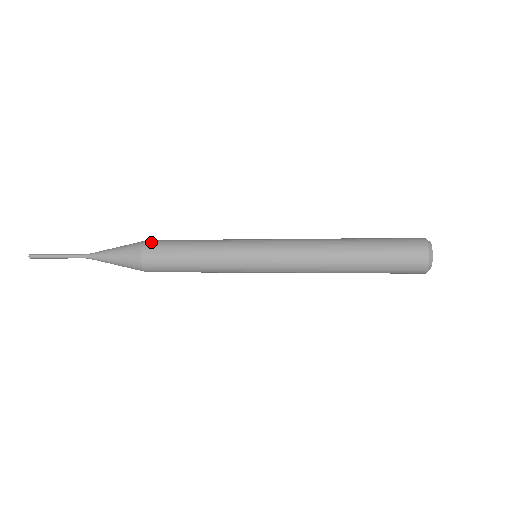
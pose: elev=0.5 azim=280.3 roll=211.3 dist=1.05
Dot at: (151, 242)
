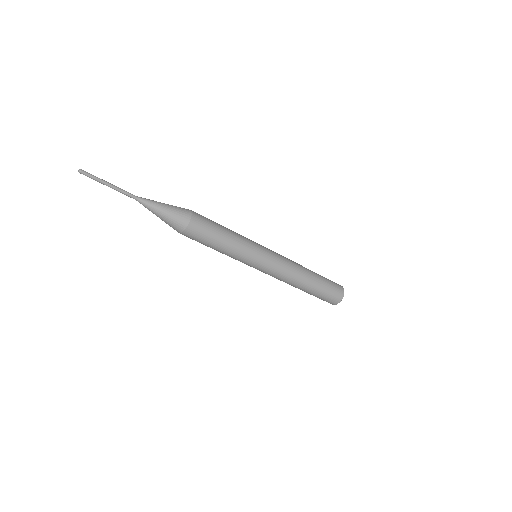
Dot at: occluded
